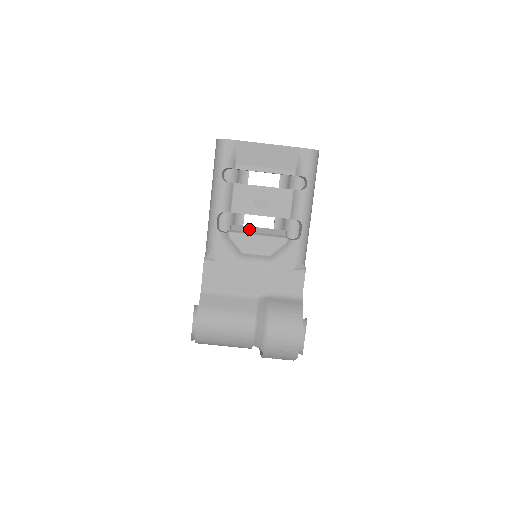
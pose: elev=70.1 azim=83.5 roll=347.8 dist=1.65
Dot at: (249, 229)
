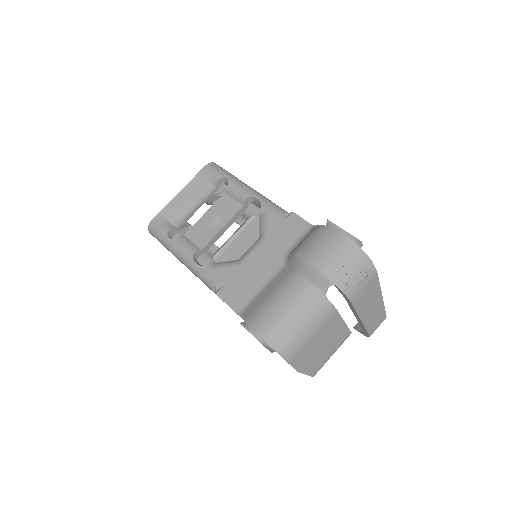
Dot at: (225, 243)
